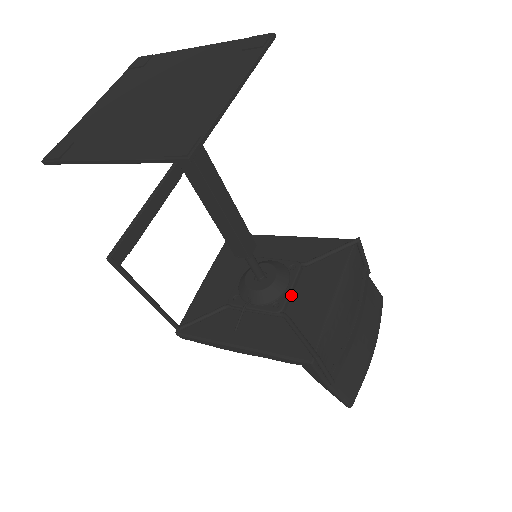
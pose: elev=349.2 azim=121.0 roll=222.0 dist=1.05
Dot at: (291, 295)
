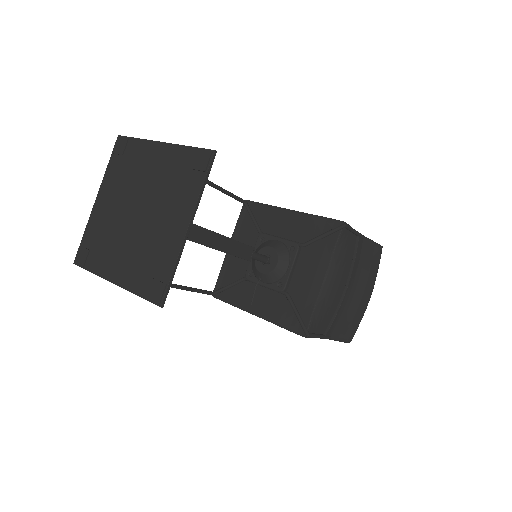
Dot at: (292, 274)
